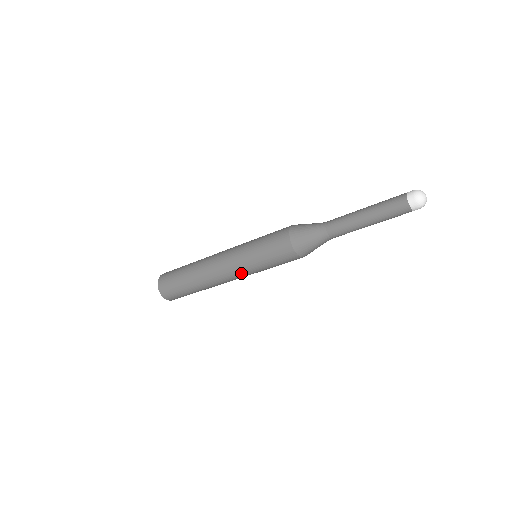
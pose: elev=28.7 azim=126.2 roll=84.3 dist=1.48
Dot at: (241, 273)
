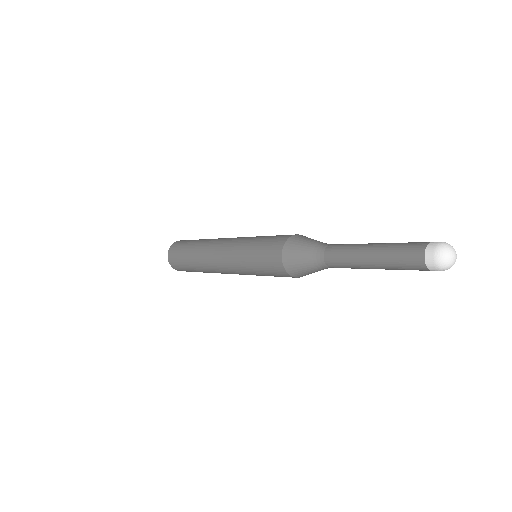
Dot at: (240, 274)
